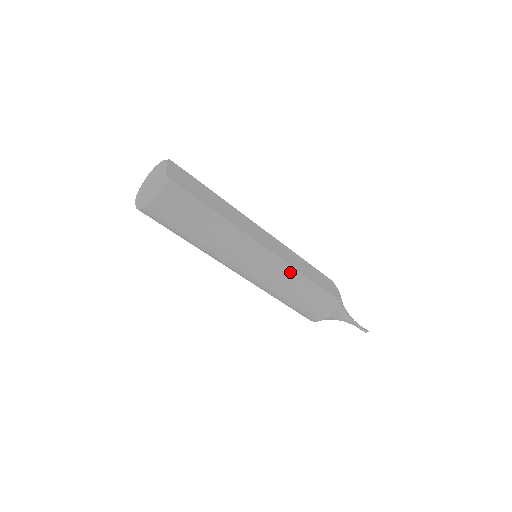
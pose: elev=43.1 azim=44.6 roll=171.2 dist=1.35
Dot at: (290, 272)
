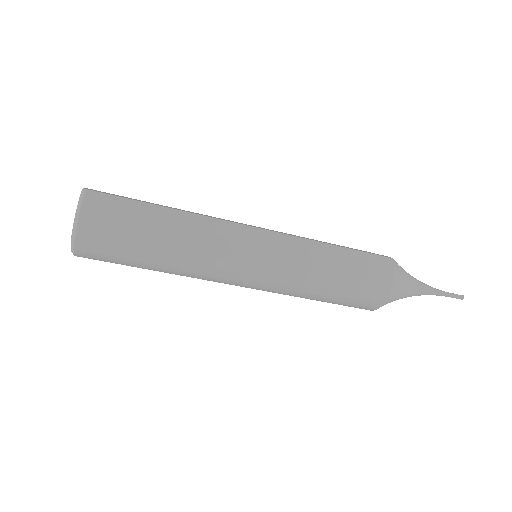
Dot at: (303, 244)
